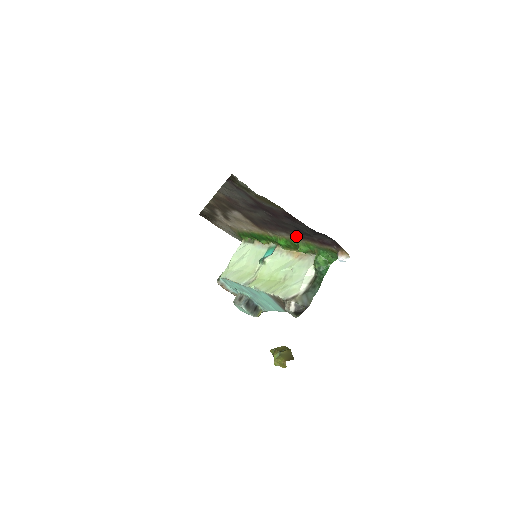
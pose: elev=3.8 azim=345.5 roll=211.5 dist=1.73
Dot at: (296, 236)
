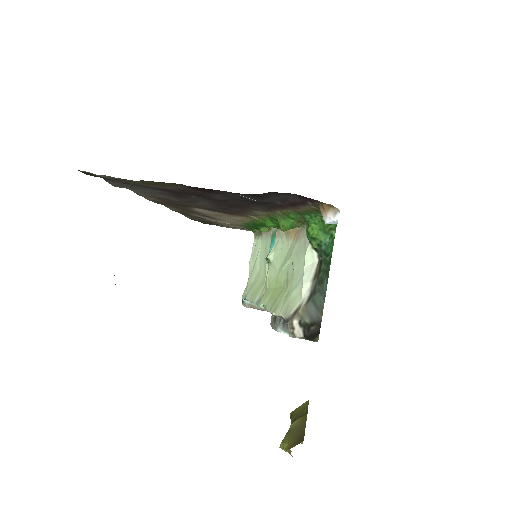
Dot at: (264, 209)
